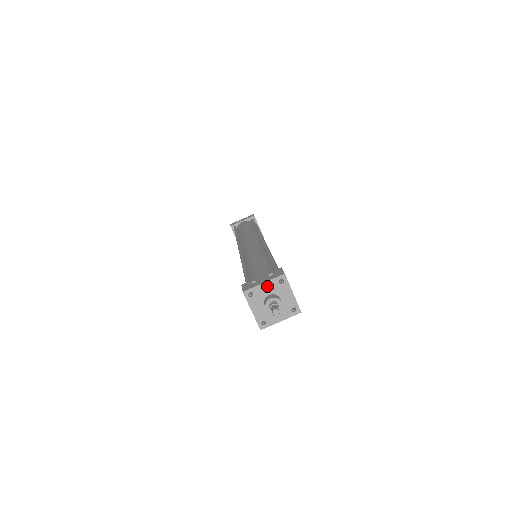
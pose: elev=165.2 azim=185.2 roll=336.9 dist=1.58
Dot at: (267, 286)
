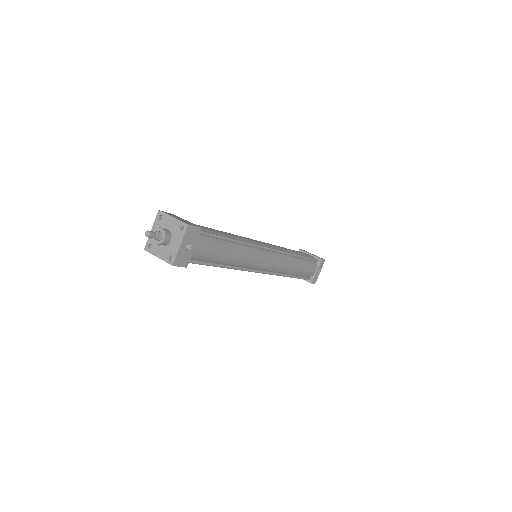
Dot at: occluded
